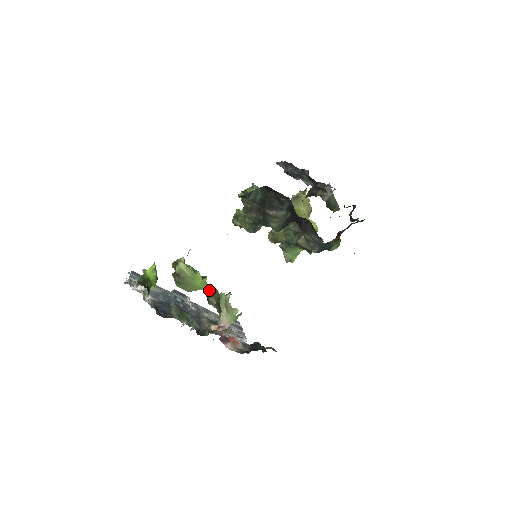
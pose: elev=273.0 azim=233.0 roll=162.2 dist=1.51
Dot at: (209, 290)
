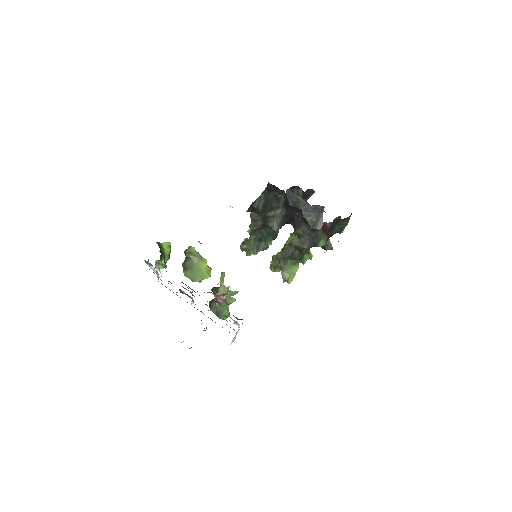
Dot at: (212, 290)
